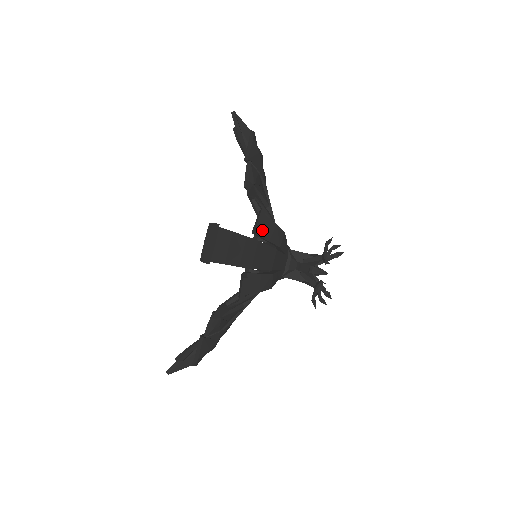
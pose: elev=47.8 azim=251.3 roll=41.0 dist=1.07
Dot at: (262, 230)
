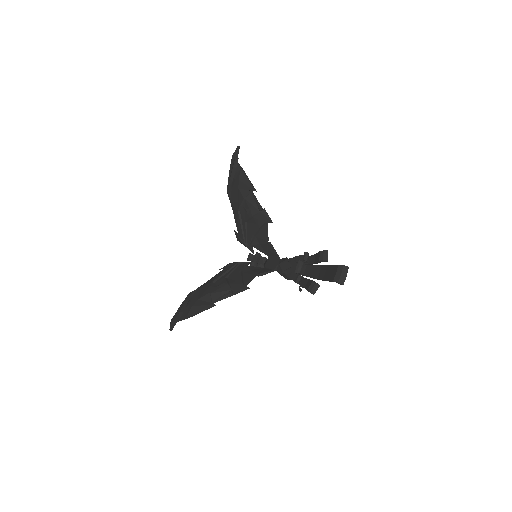
Dot at: (320, 259)
